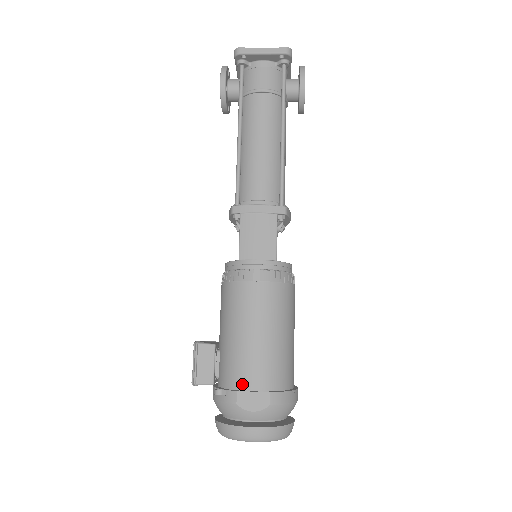
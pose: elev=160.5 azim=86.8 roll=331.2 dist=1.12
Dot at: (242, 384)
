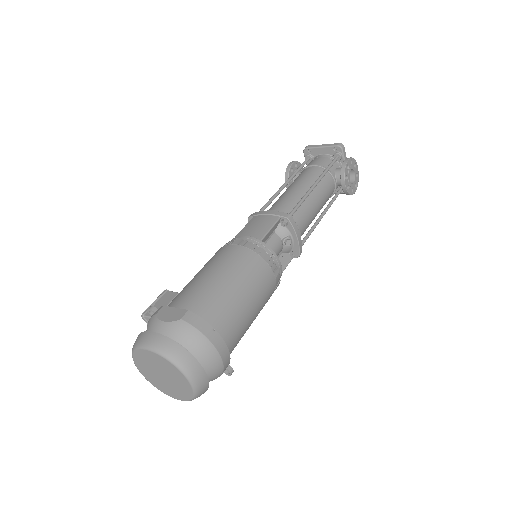
Dot at: (172, 304)
